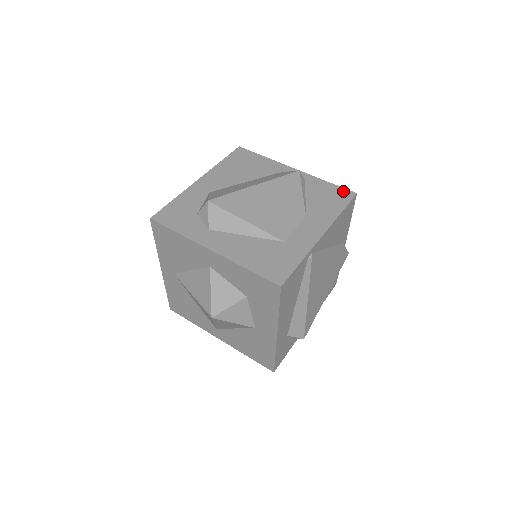
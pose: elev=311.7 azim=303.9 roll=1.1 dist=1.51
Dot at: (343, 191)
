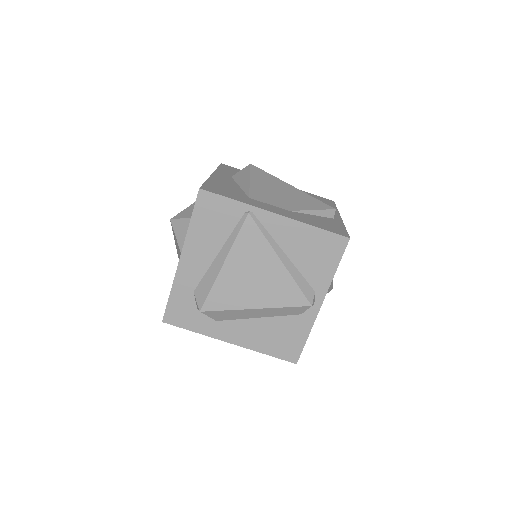
Dot at: (343, 232)
